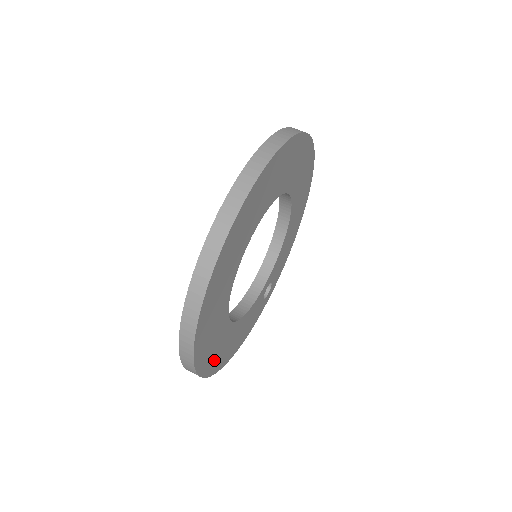
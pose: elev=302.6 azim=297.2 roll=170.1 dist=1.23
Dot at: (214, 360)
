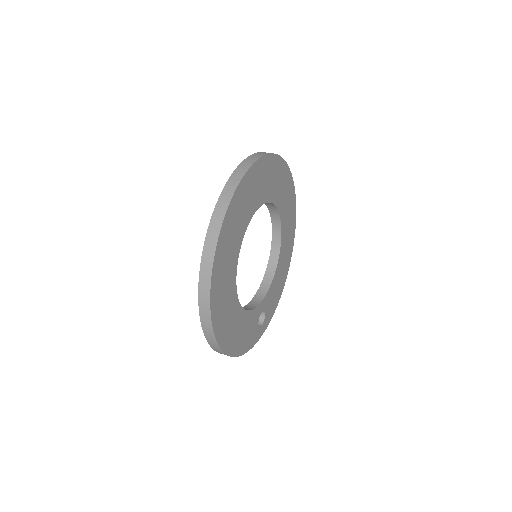
Dot at: (221, 320)
